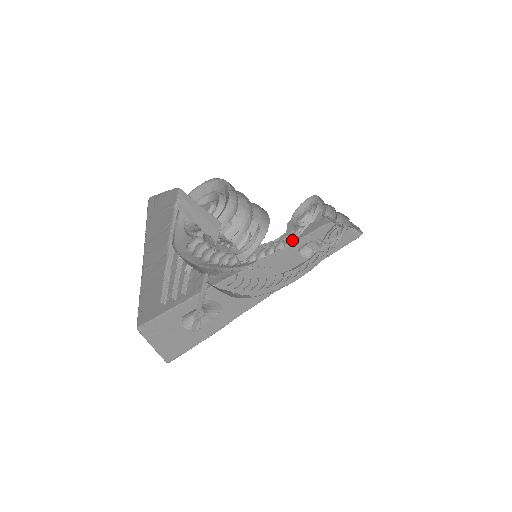
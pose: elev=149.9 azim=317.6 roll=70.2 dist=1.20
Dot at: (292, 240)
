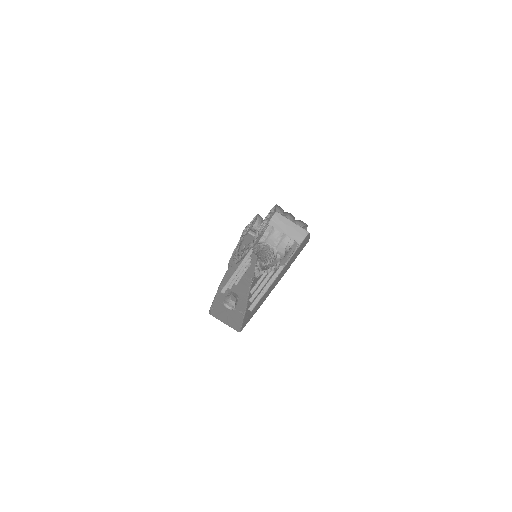
Dot at: occluded
